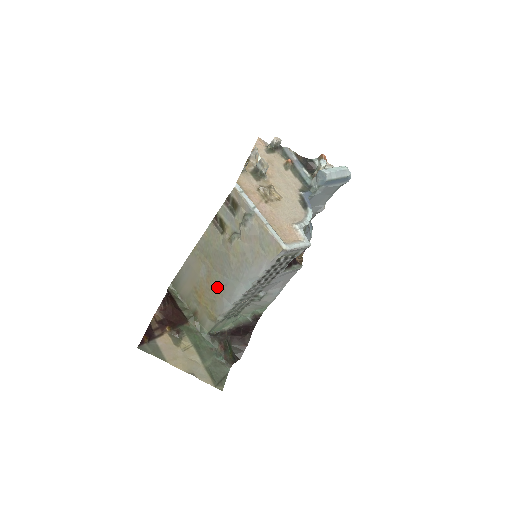
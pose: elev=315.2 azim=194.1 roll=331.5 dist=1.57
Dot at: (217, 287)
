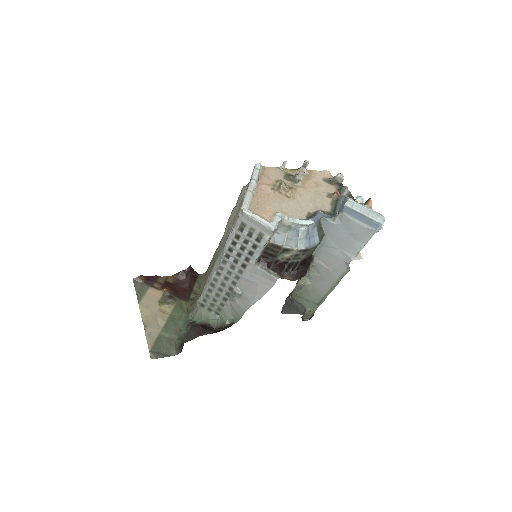
Dot at: (212, 266)
